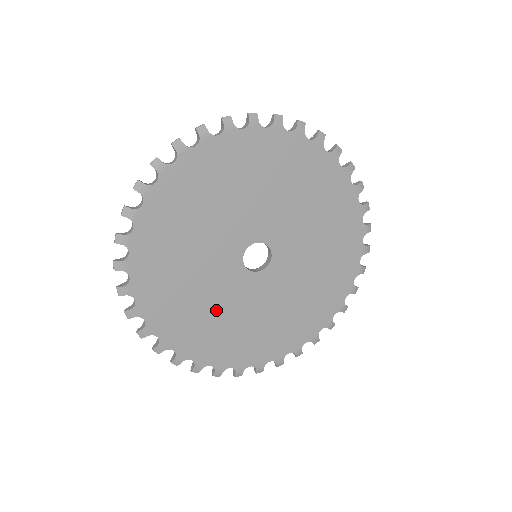
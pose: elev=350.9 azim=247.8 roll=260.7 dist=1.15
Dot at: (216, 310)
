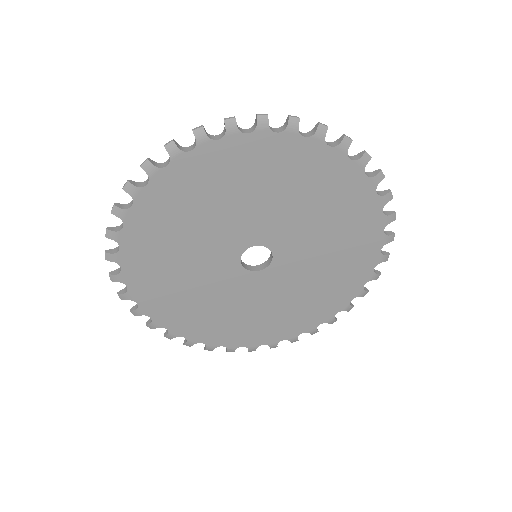
Dot at: (209, 300)
